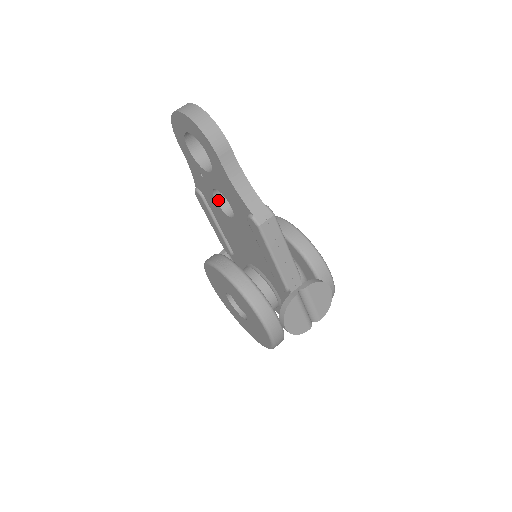
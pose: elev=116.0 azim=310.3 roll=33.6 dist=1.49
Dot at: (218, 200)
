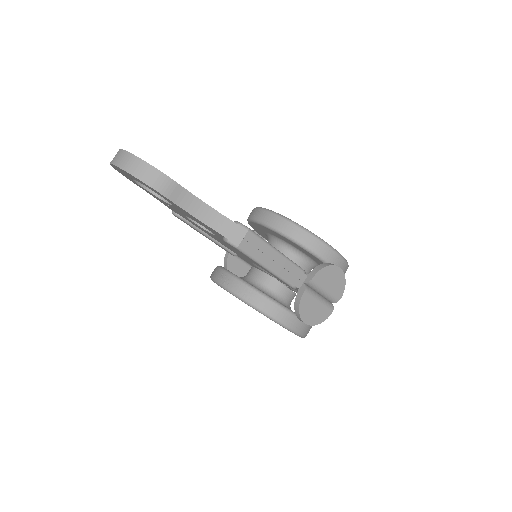
Dot at: (195, 221)
